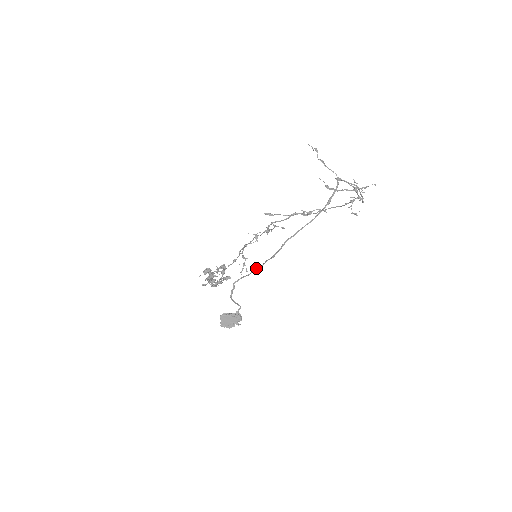
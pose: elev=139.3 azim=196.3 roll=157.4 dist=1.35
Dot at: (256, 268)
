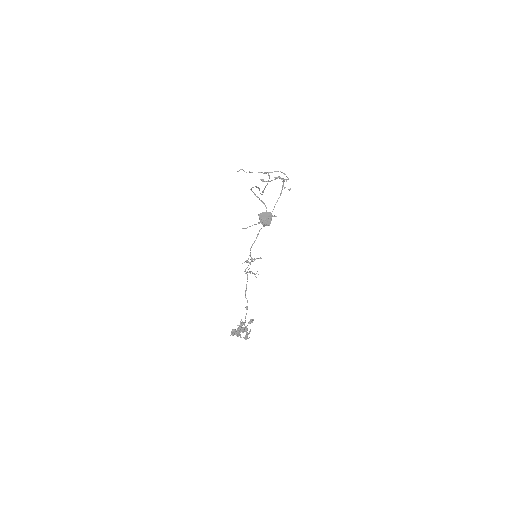
Dot at: (257, 187)
